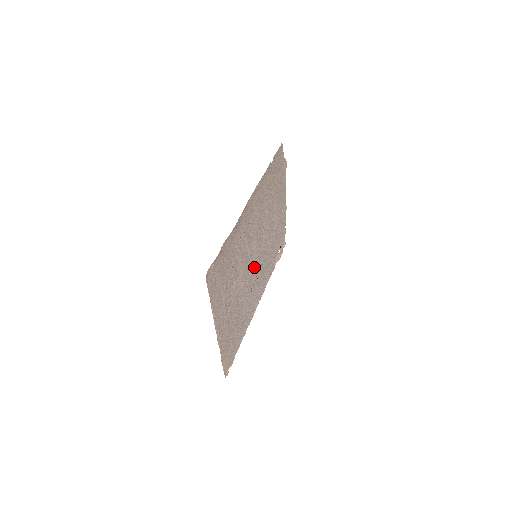
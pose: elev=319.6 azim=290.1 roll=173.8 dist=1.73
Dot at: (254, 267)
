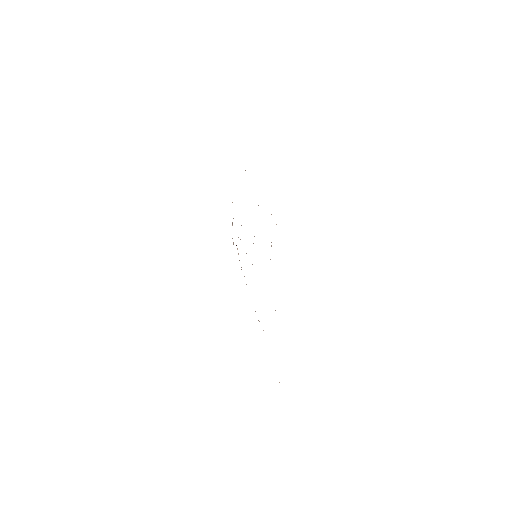
Dot at: occluded
